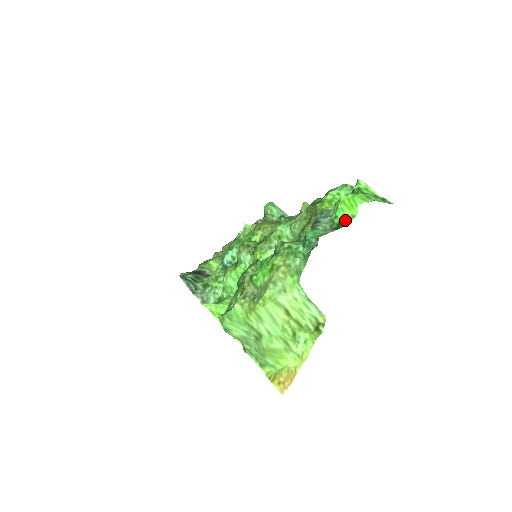
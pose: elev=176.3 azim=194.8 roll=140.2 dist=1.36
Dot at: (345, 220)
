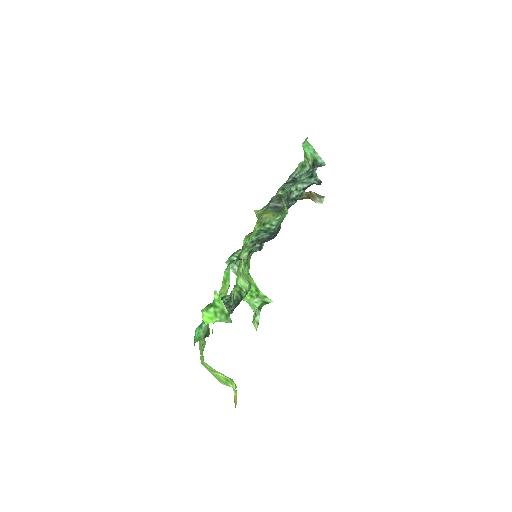
Dot at: (208, 329)
